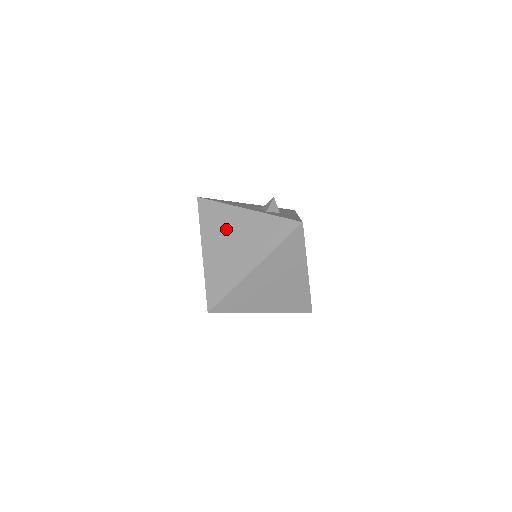
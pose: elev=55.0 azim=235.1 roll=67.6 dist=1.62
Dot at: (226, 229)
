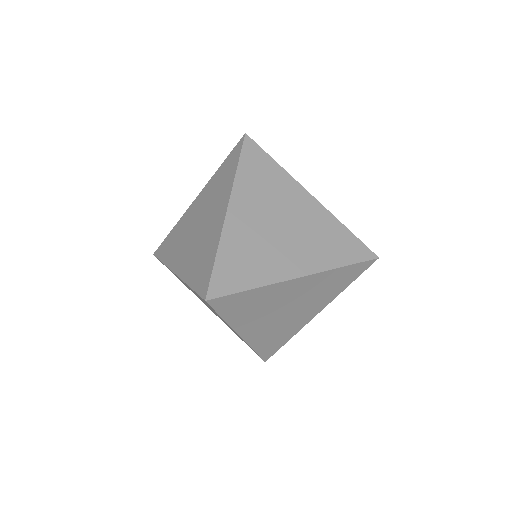
Dot at: (186, 231)
